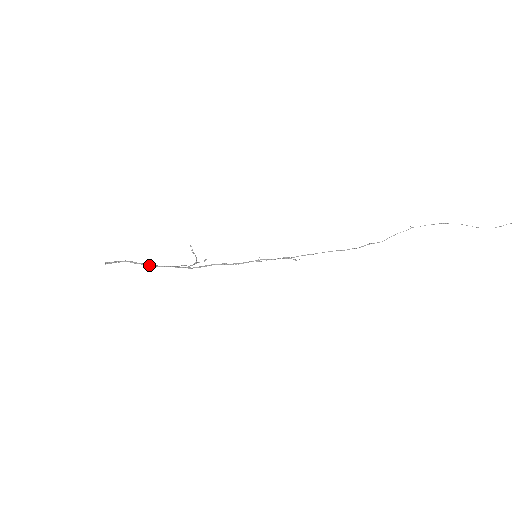
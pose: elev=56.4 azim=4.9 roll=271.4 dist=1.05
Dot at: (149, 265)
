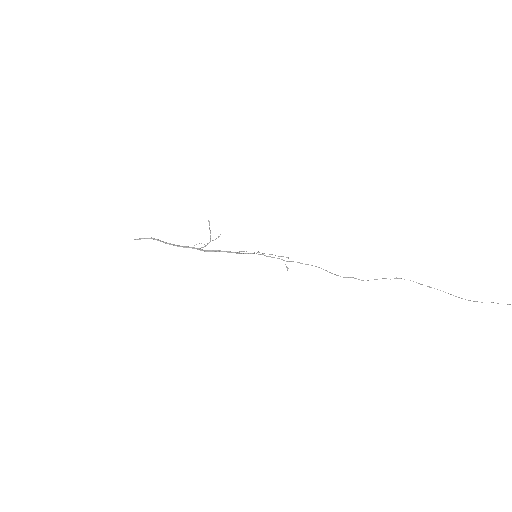
Dot at: (169, 244)
